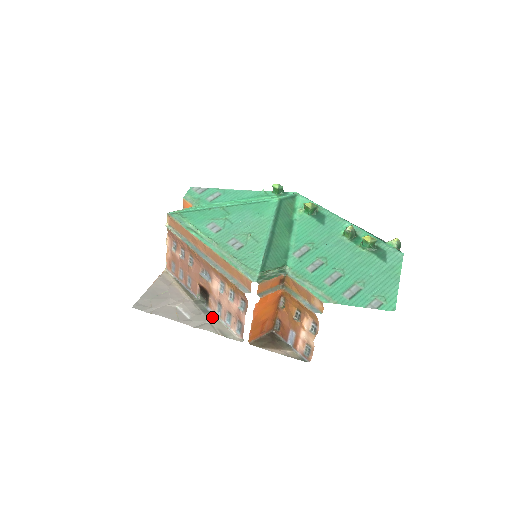
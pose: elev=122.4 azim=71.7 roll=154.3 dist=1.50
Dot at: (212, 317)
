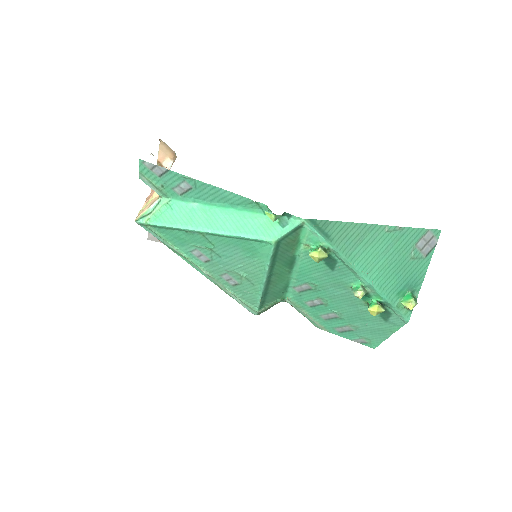
Dot at: occluded
